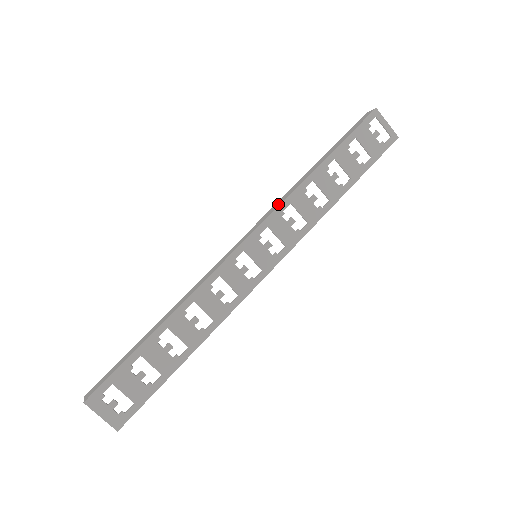
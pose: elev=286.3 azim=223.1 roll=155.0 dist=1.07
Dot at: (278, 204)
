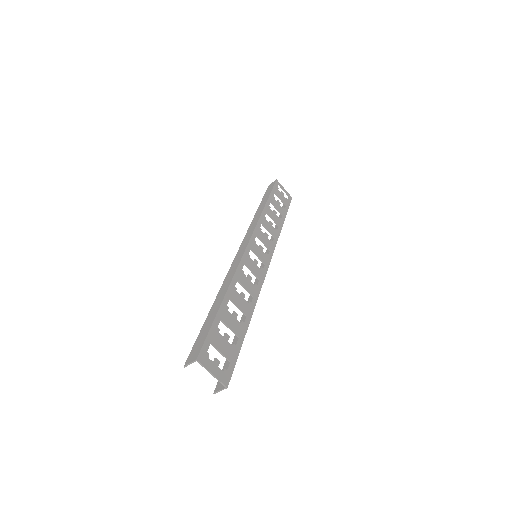
Dot at: (254, 225)
